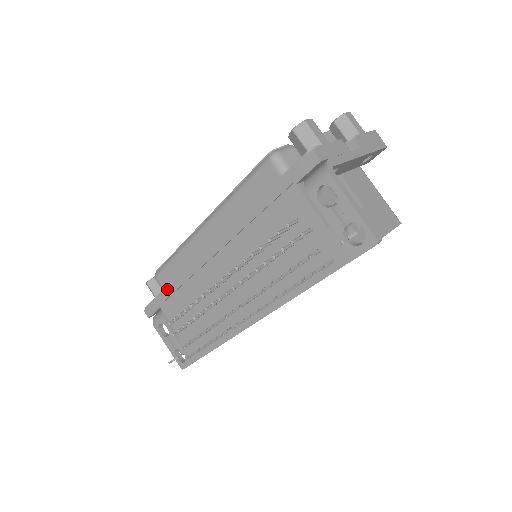
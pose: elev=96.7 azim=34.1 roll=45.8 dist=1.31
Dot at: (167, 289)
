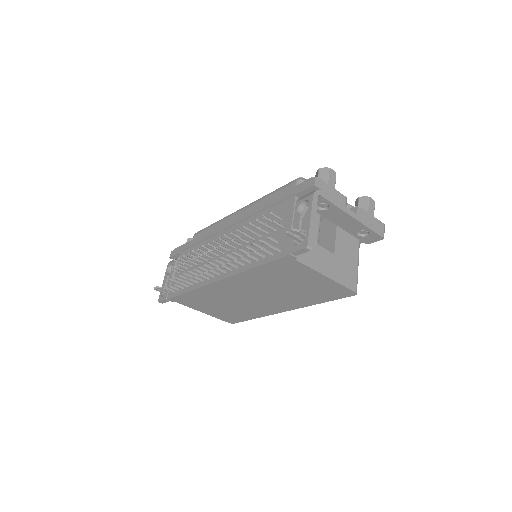
Dot at: (192, 241)
